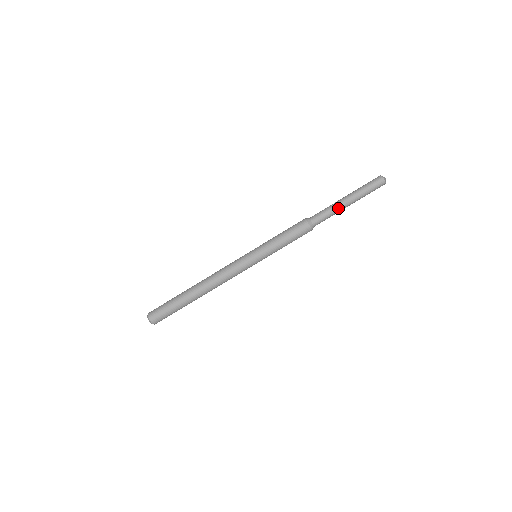
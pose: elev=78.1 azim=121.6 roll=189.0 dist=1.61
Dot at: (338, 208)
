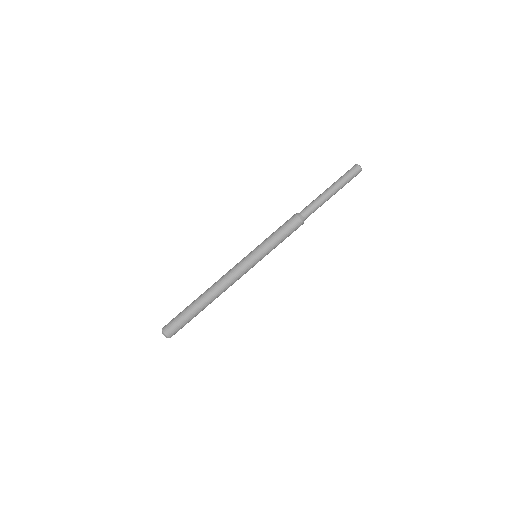
Dot at: (325, 201)
